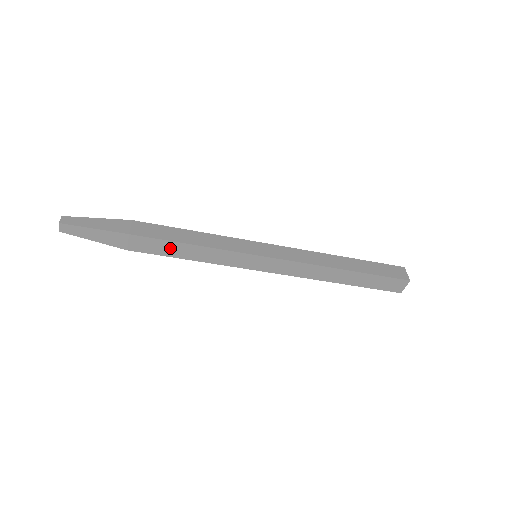
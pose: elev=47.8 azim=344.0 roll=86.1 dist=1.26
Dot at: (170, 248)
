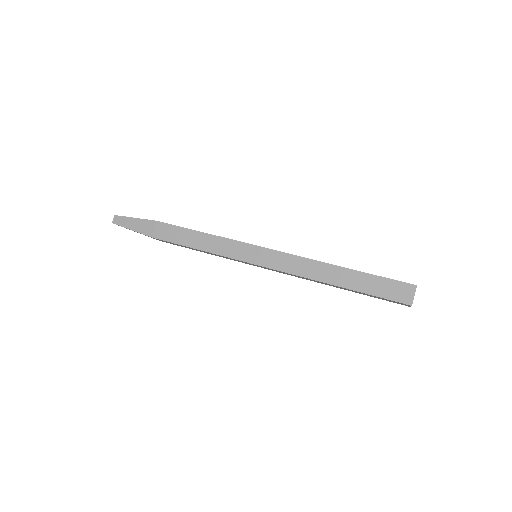
Dot at: occluded
